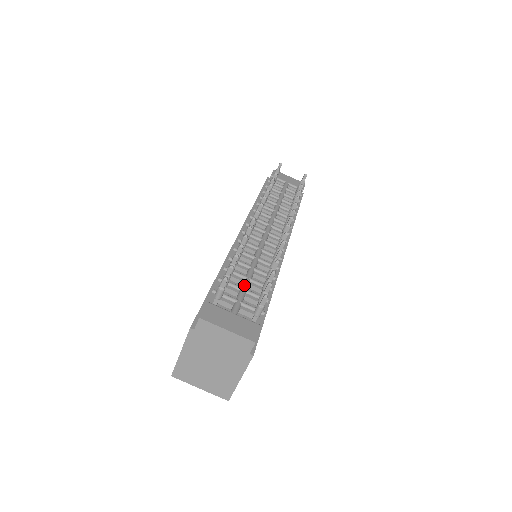
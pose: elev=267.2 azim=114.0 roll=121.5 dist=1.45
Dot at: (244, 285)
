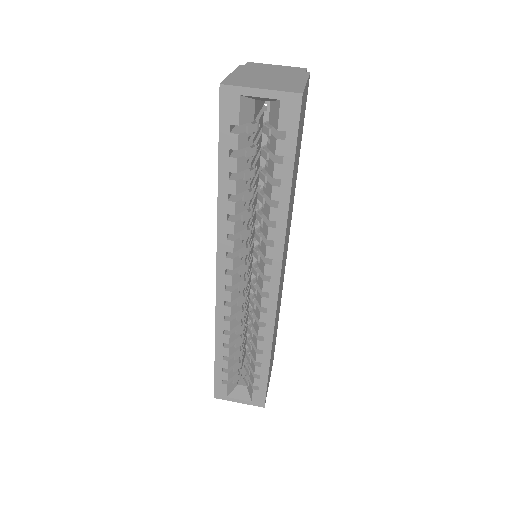
Dot at: occluded
